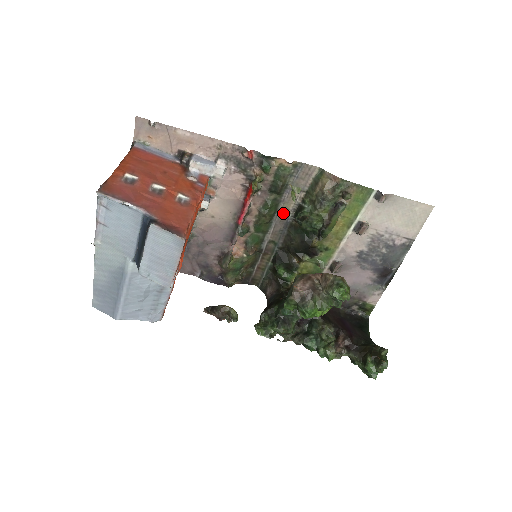
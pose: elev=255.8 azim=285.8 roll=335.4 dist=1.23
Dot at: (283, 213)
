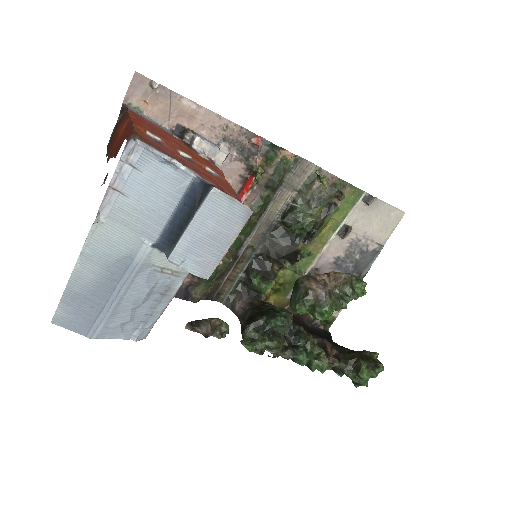
Dot at: (270, 214)
